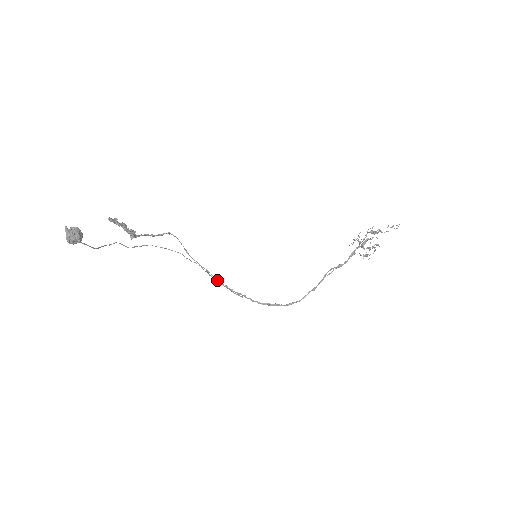
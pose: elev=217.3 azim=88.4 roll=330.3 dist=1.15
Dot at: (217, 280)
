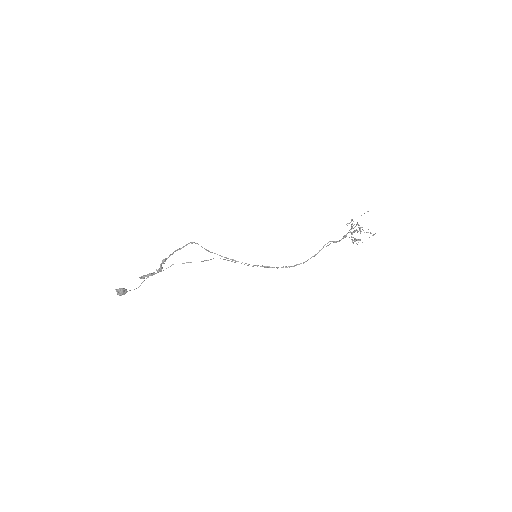
Dot at: occluded
